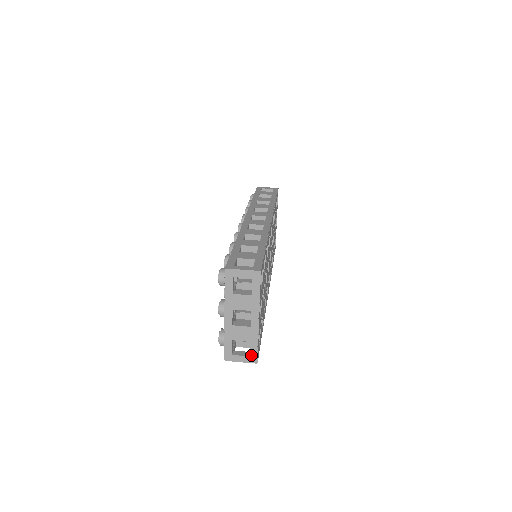
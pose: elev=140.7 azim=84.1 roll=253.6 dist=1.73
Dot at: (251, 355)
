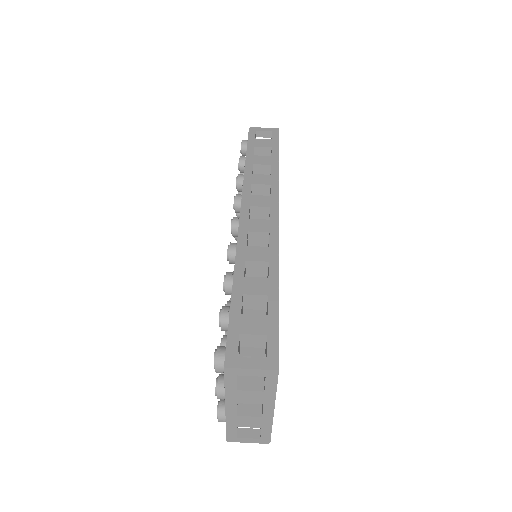
Dot at: (262, 438)
